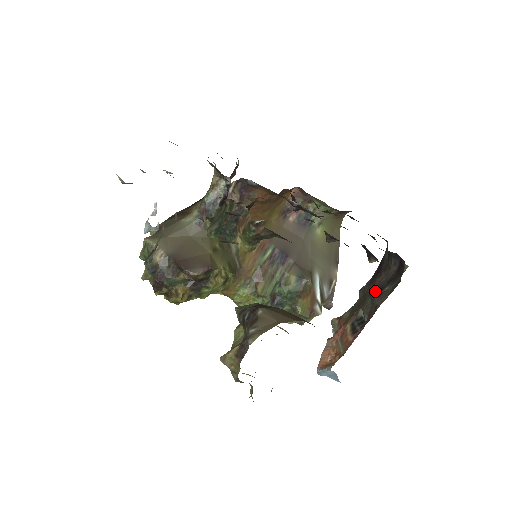
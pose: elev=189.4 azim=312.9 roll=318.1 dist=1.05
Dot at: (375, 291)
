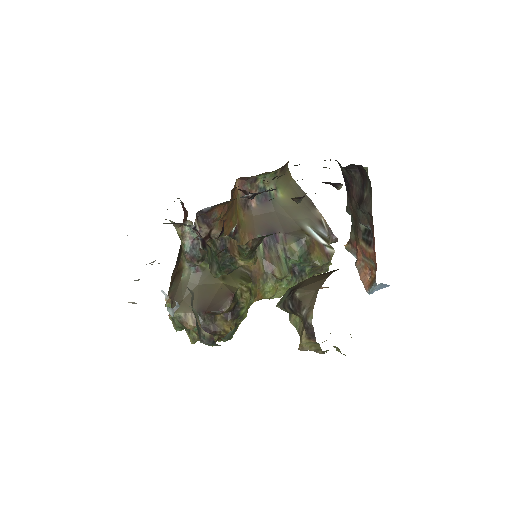
Dot at: (359, 203)
